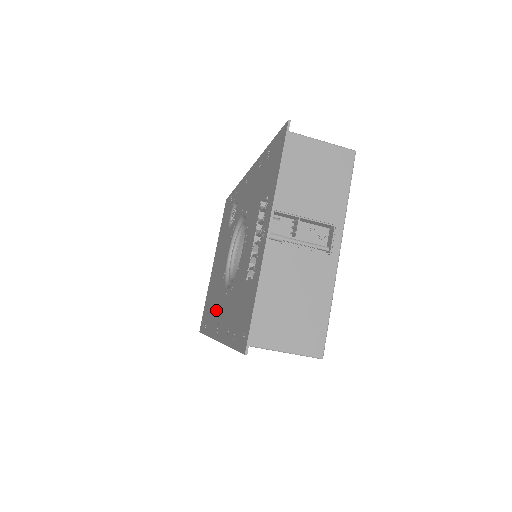
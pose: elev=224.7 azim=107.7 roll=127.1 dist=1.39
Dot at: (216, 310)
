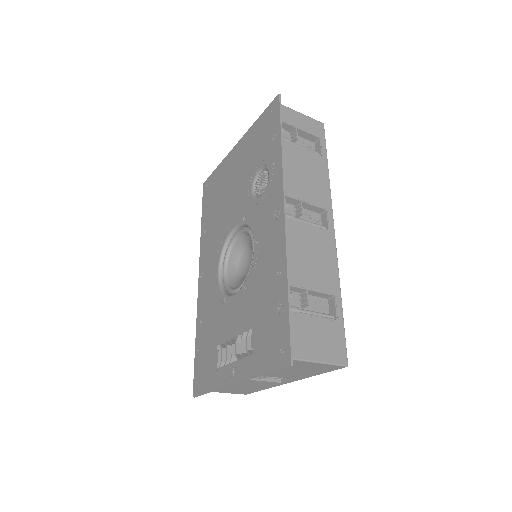
Dot at: (210, 246)
